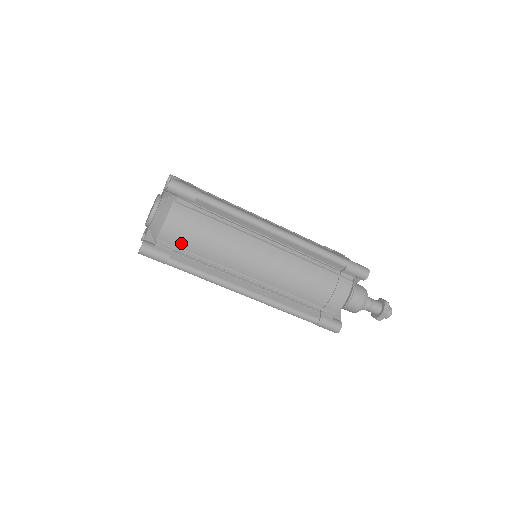
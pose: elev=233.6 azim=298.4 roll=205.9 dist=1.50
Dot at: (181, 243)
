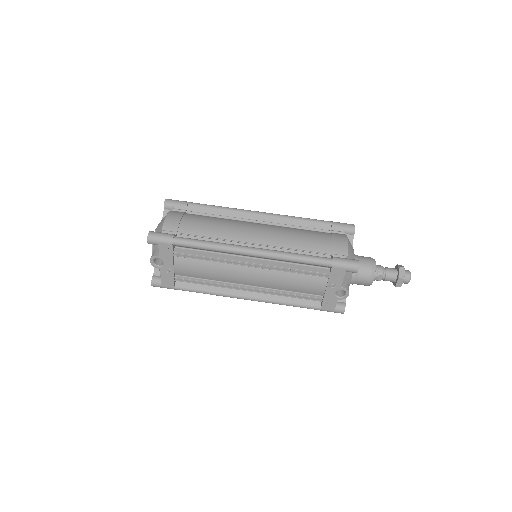
Dot at: (183, 229)
